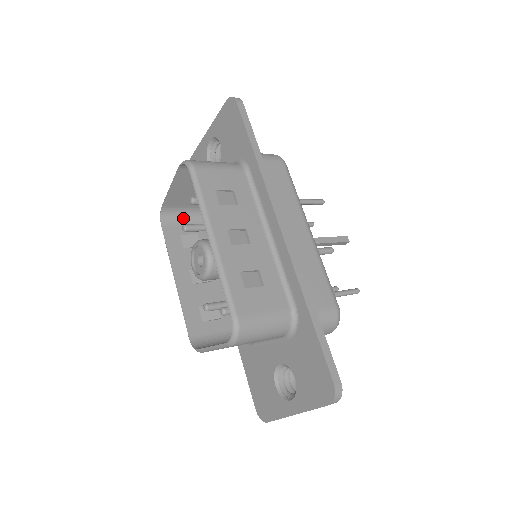
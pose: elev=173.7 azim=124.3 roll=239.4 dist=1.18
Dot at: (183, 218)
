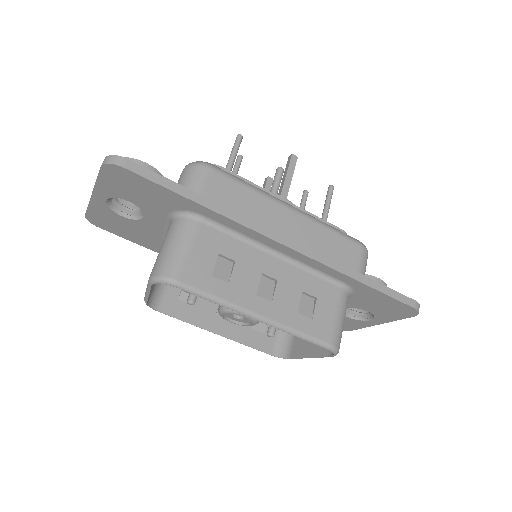
Dot at: occluded
